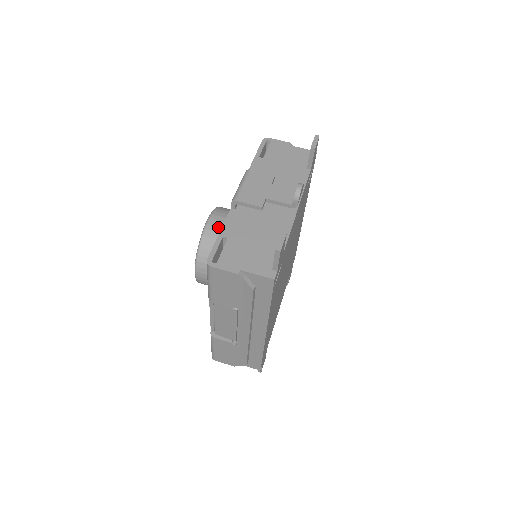
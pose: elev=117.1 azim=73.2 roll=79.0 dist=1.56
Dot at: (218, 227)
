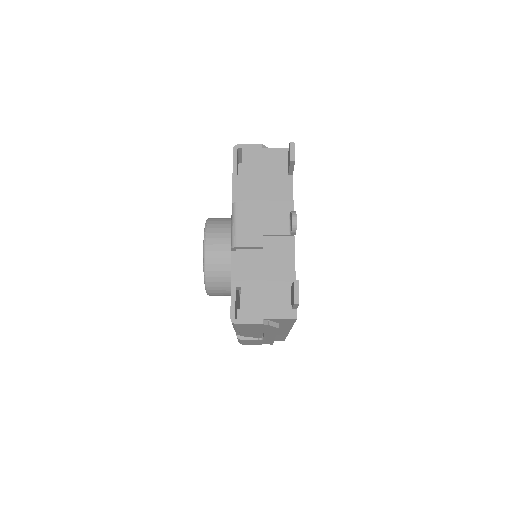
Dot at: (217, 252)
